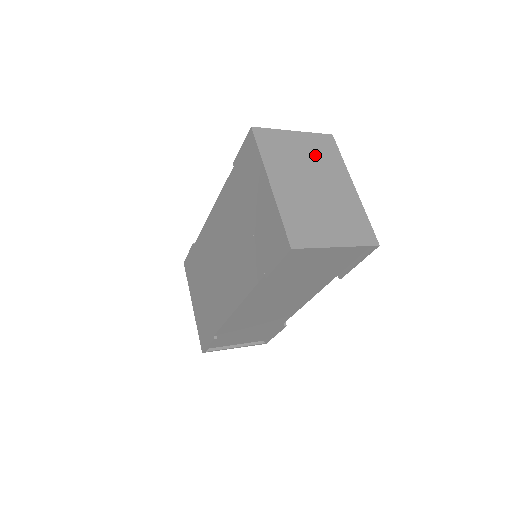
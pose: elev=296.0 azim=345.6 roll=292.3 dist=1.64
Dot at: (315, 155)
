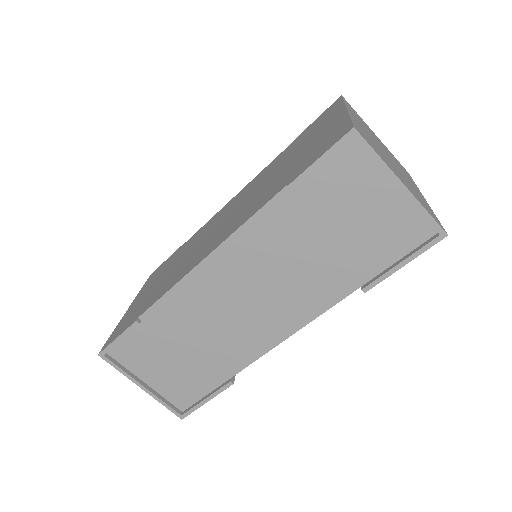
Dot at: (392, 156)
